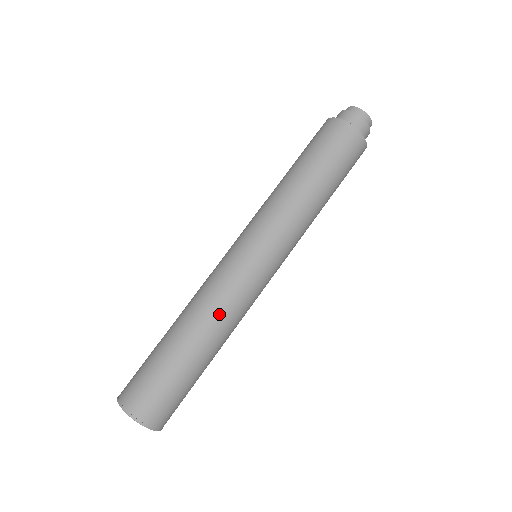
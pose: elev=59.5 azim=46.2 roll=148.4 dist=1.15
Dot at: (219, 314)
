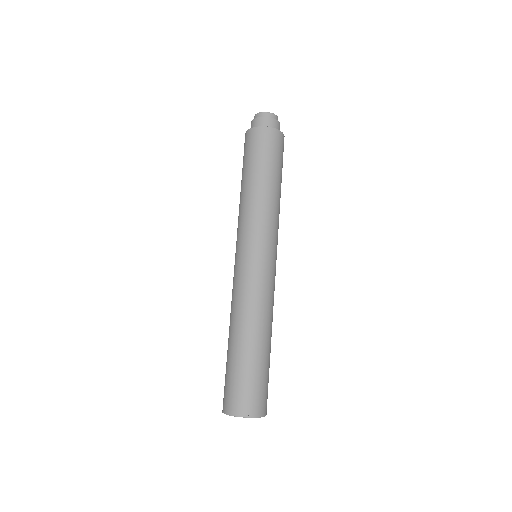
Dot at: (248, 309)
